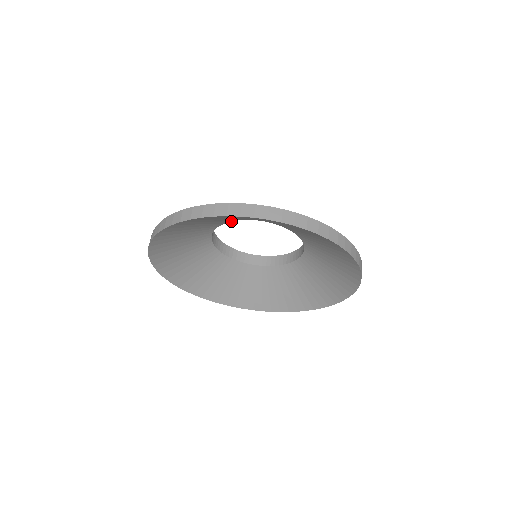
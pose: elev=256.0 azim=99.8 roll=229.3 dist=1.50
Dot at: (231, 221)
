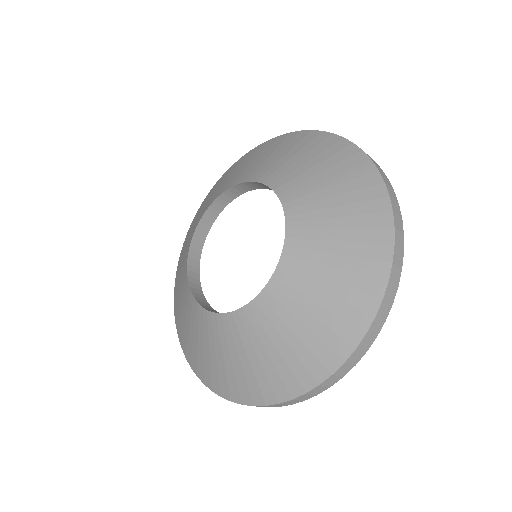
Dot at: occluded
